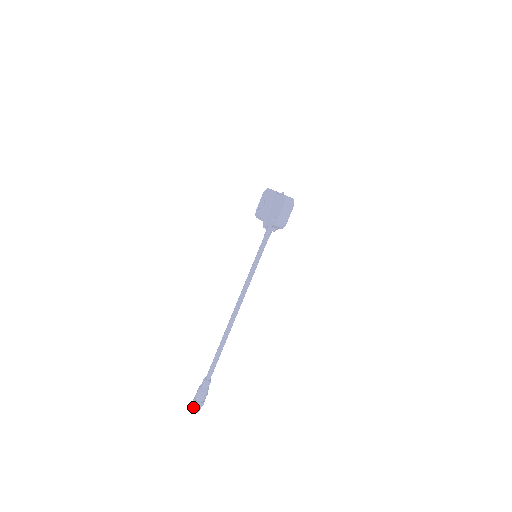
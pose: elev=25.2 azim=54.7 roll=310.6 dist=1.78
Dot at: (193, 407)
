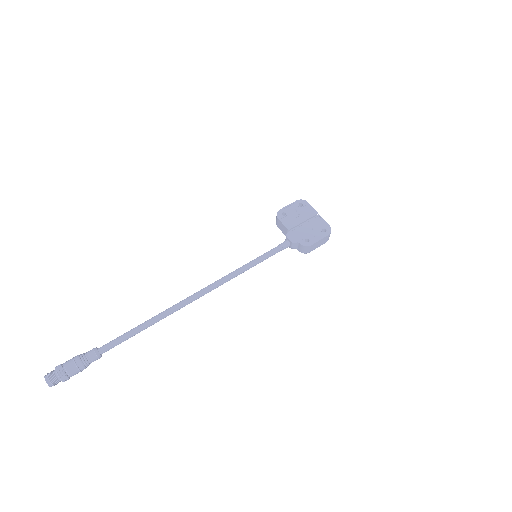
Dot at: (52, 378)
